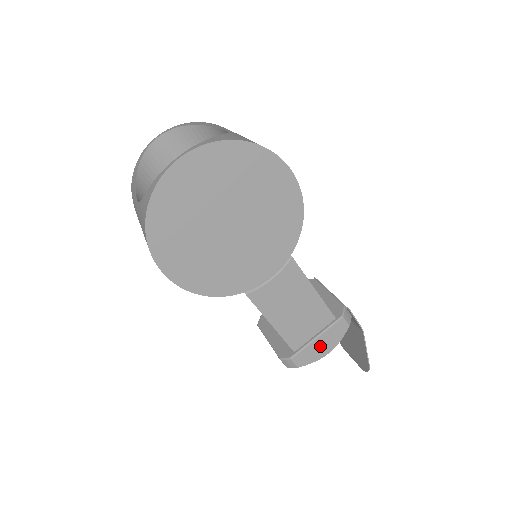
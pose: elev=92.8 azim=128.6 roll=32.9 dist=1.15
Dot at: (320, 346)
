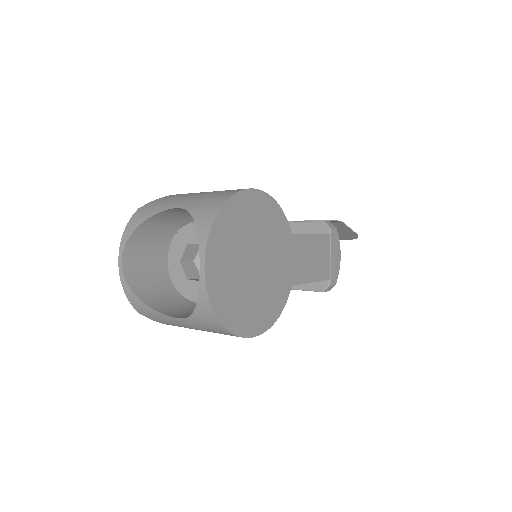
Dot at: (335, 259)
